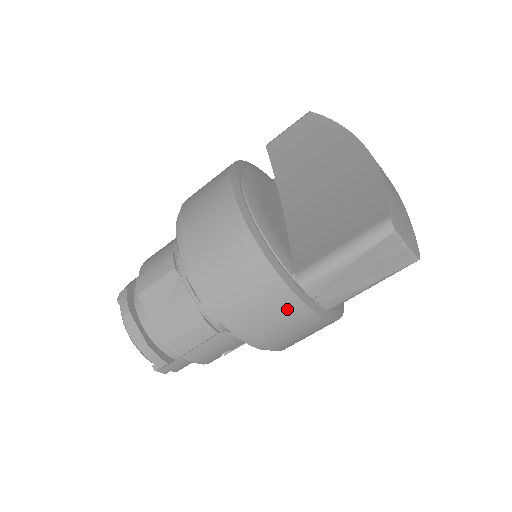
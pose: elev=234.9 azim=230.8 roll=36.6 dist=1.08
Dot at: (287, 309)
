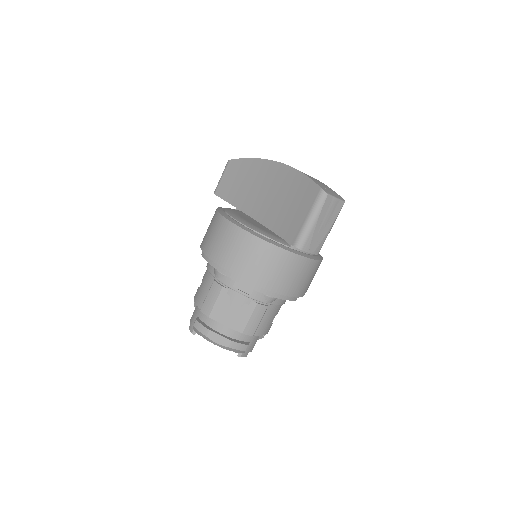
Dot at: (299, 266)
